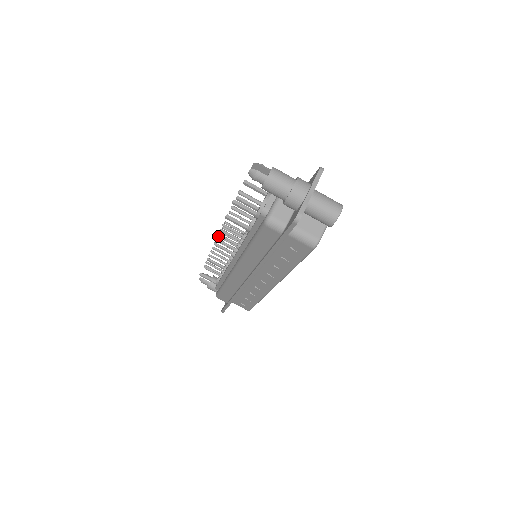
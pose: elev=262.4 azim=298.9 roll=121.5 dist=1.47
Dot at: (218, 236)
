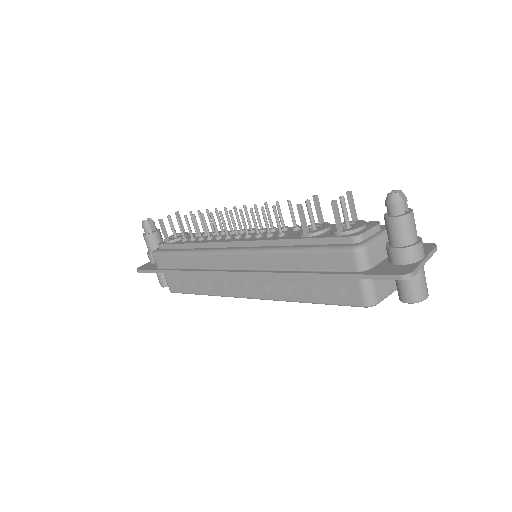
Dot at: (235, 206)
